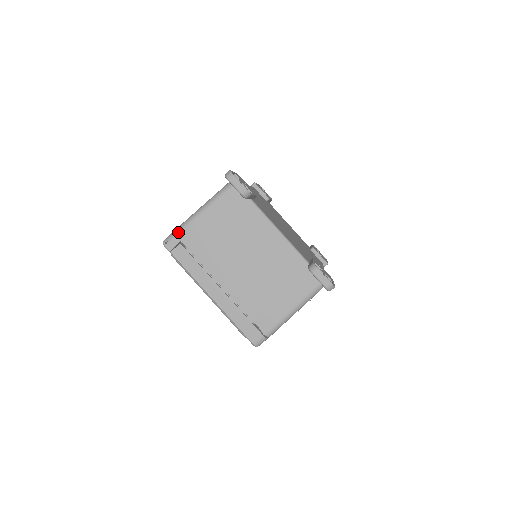
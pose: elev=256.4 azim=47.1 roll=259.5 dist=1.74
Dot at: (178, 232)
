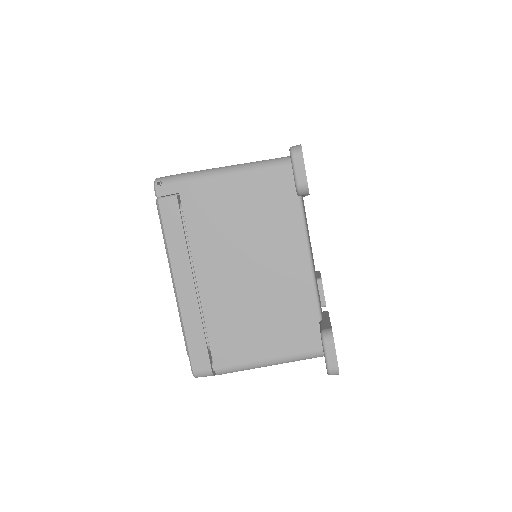
Dot at: (182, 179)
